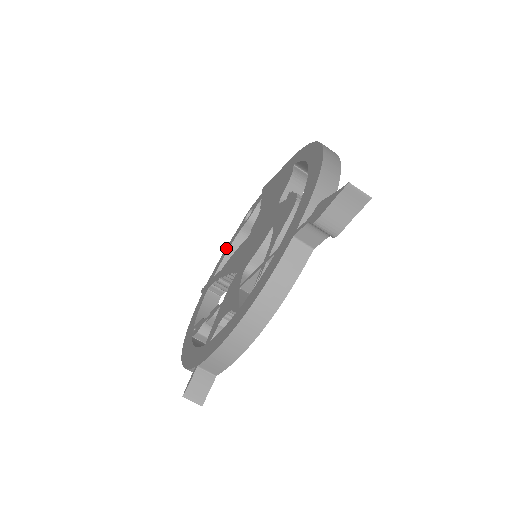
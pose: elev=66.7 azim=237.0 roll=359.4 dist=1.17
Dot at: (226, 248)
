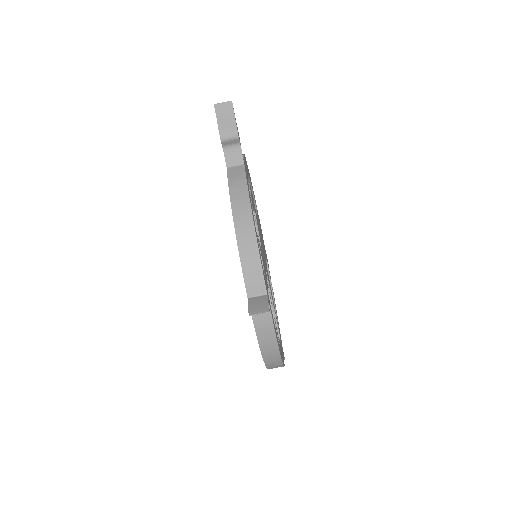
Dot at: occluded
